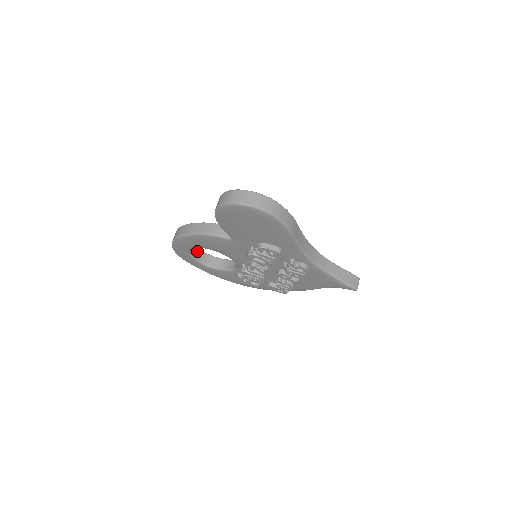
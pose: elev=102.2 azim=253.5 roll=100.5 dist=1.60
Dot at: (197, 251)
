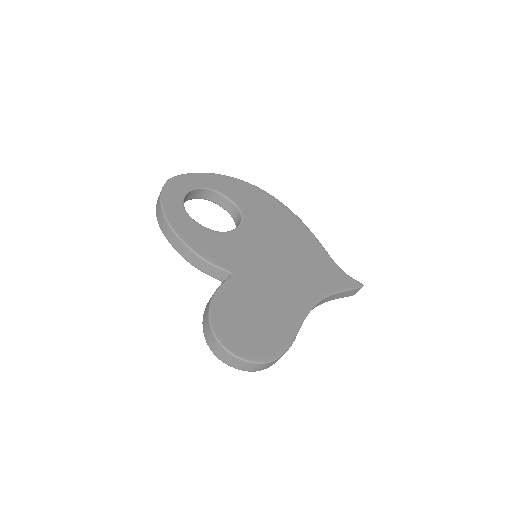
Dot at: (189, 194)
